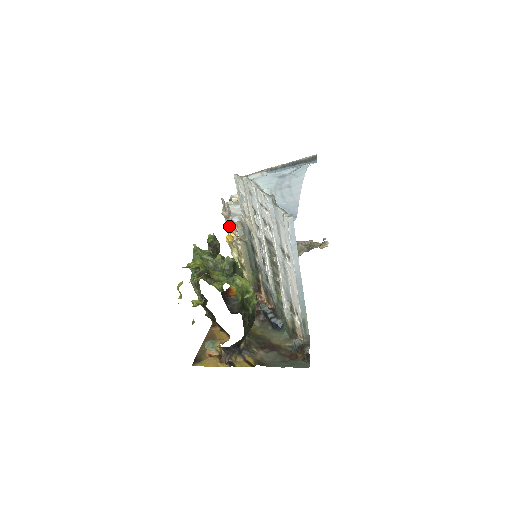
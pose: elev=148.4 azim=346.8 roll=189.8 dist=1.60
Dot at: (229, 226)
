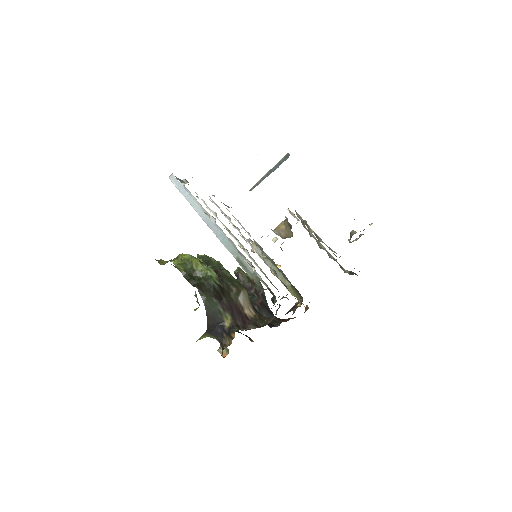
Dot at: occluded
